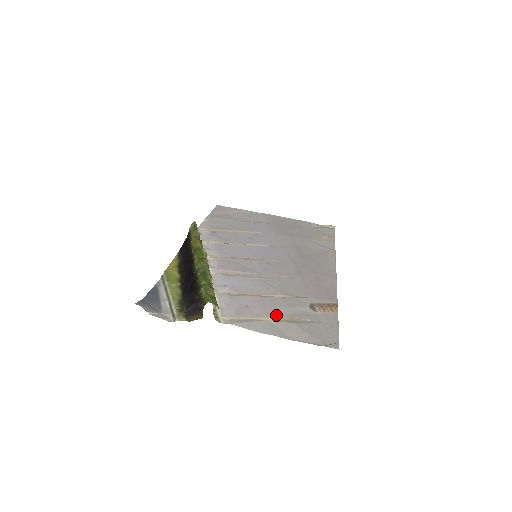
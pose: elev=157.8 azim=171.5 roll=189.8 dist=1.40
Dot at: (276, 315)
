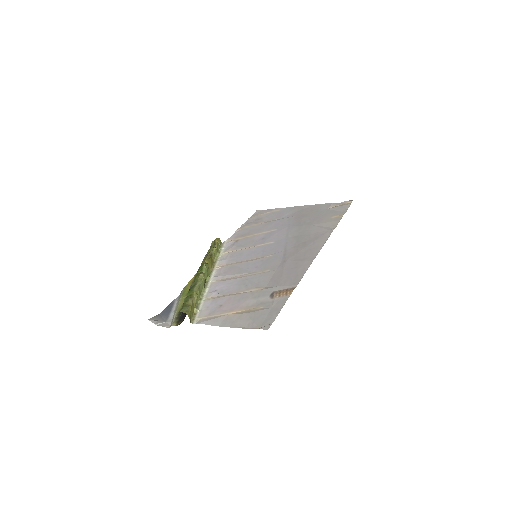
Dot at: (238, 309)
